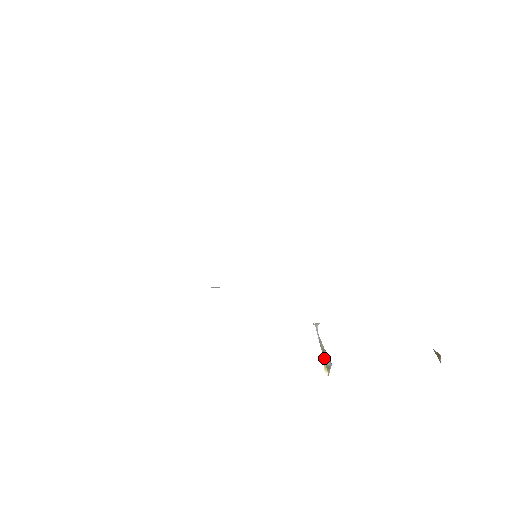
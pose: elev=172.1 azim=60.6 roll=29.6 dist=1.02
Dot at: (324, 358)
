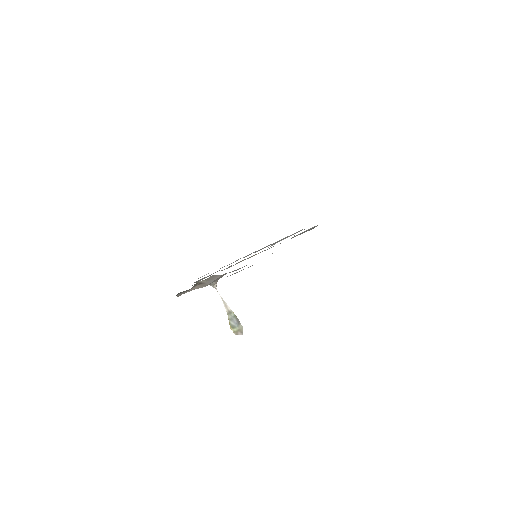
Dot at: (229, 318)
